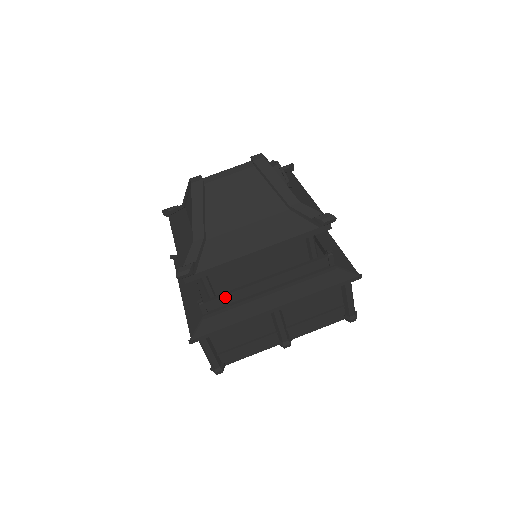
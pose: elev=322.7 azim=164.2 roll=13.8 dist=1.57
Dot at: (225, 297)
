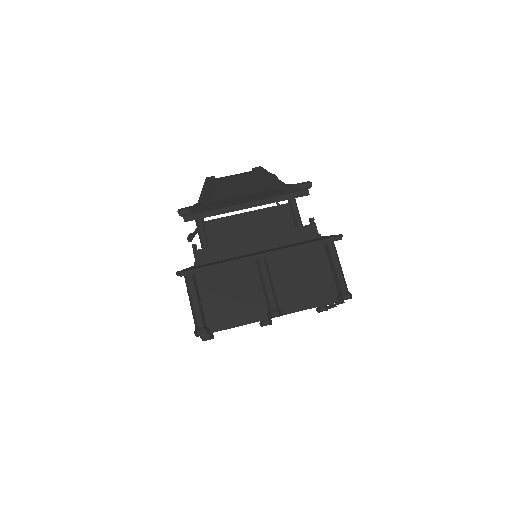
Dot at: (217, 249)
